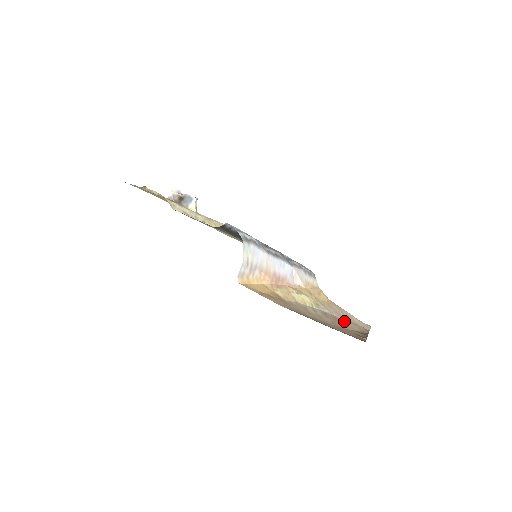
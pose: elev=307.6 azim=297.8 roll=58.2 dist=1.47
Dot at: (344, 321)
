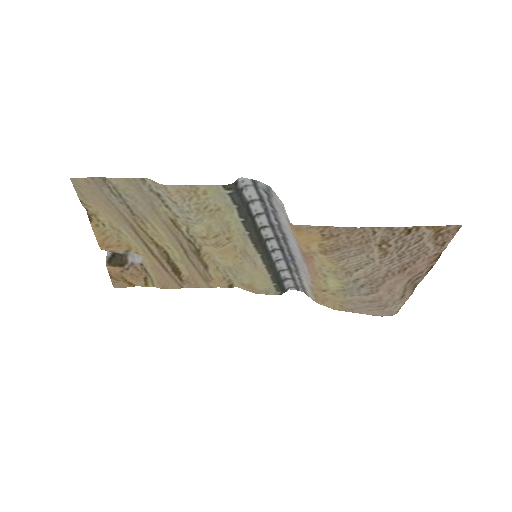
Dot at: (378, 297)
